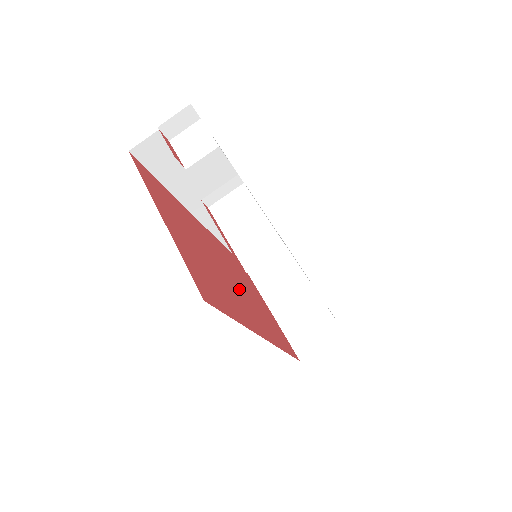
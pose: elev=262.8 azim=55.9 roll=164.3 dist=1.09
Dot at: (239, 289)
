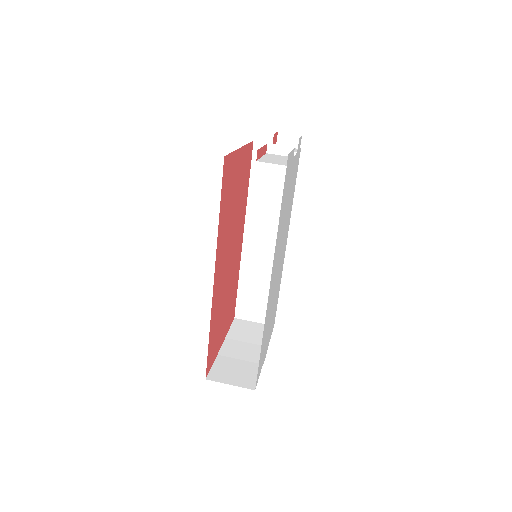
Dot at: (227, 266)
